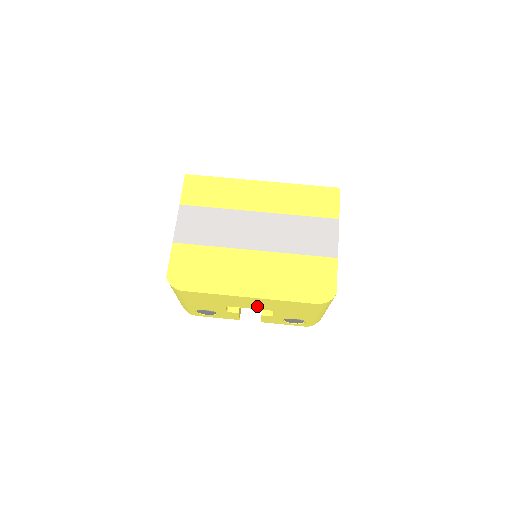
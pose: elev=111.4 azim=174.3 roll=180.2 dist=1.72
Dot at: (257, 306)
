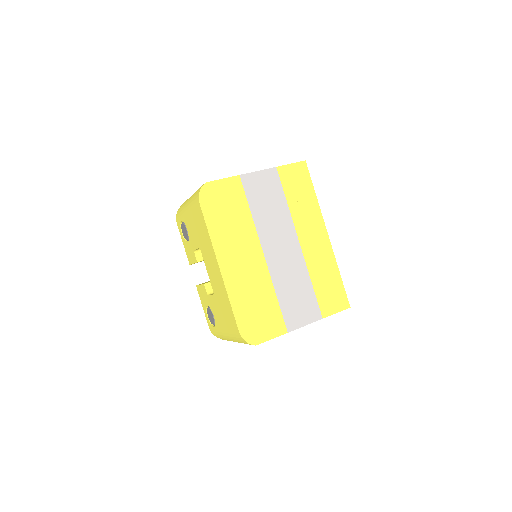
Dot at: (213, 277)
